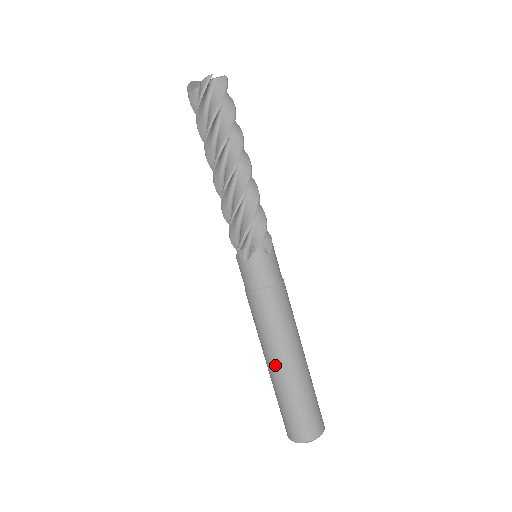
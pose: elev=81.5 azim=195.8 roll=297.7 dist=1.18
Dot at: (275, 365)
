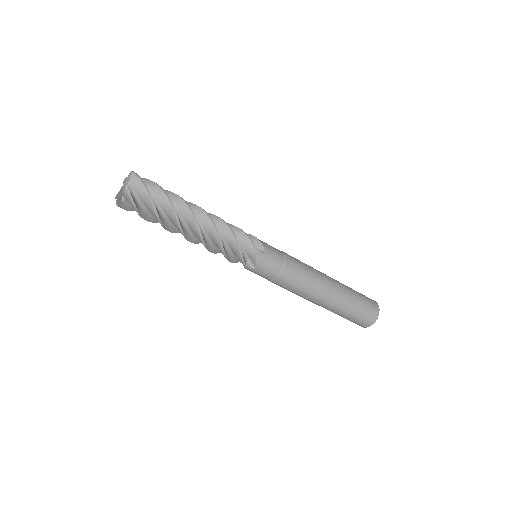
Dot at: occluded
